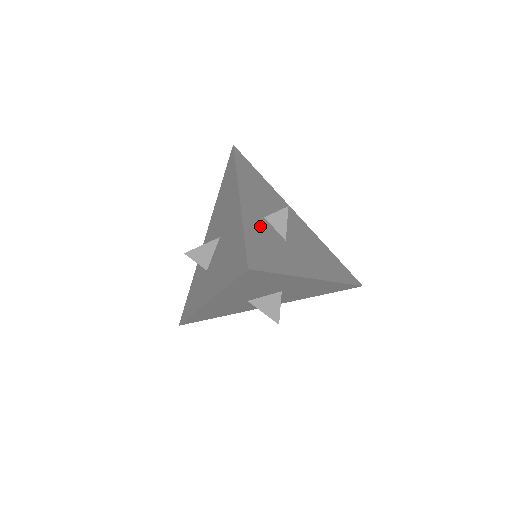
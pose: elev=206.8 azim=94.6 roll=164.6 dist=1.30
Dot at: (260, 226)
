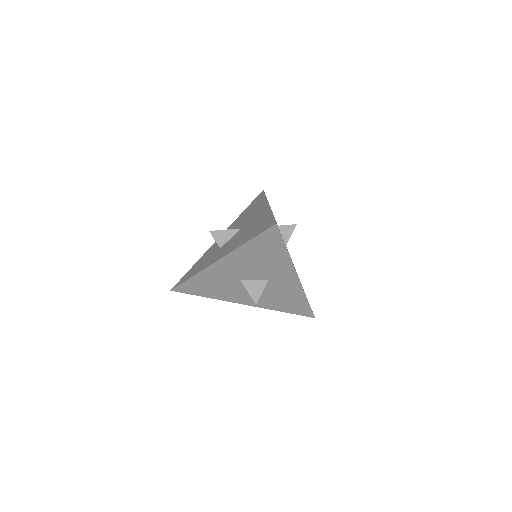
Dot at: occluded
